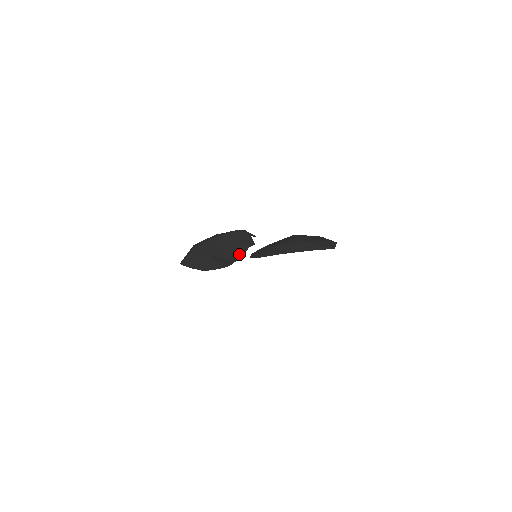
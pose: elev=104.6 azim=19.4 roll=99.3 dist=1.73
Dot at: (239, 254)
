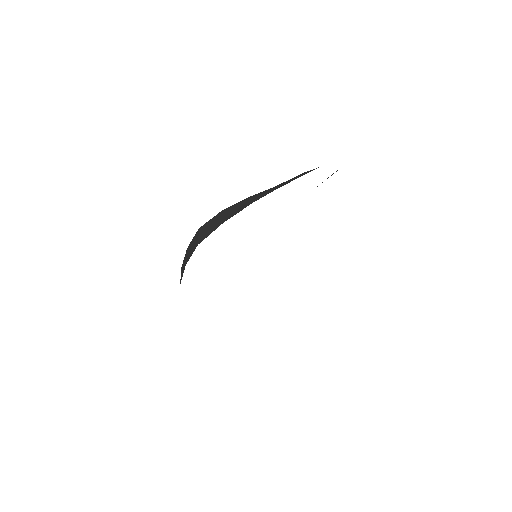
Dot at: occluded
